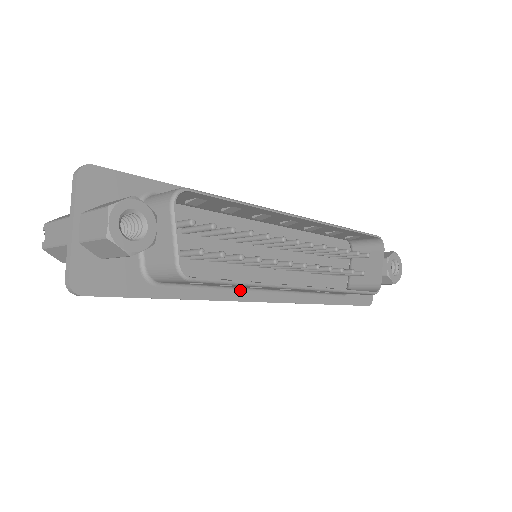
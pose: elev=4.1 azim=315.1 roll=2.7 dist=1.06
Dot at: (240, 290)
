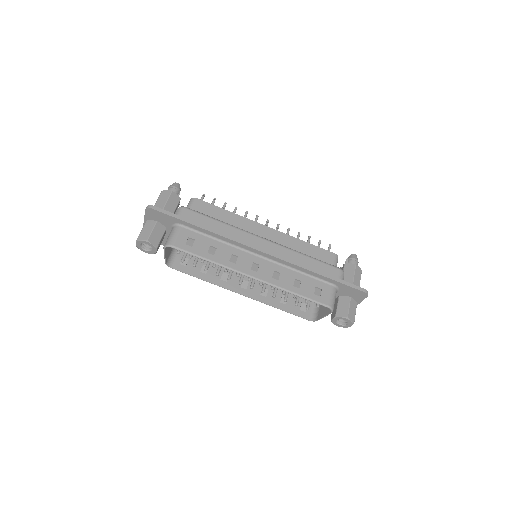
Dot at: occluded
